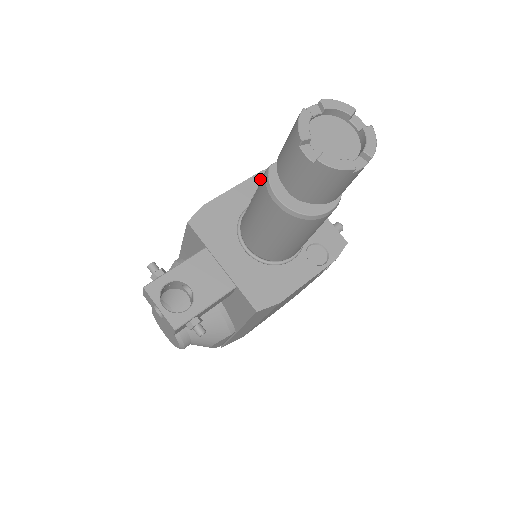
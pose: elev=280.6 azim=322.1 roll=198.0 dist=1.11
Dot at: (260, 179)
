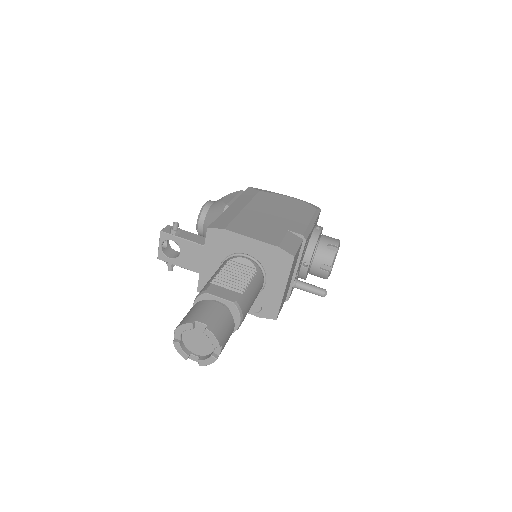
Dot at: (271, 249)
